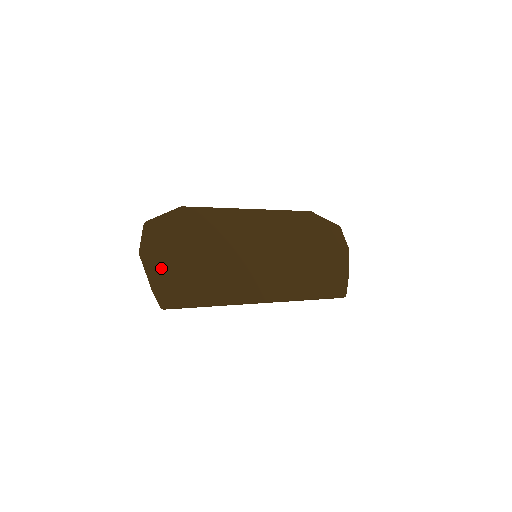
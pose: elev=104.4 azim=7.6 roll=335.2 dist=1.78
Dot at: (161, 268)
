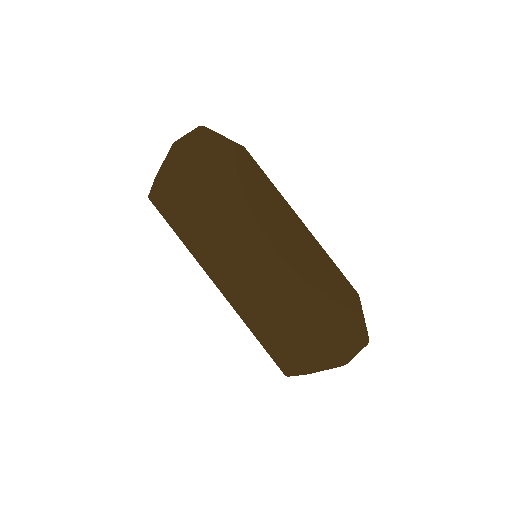
Dot at: (175, 172)
